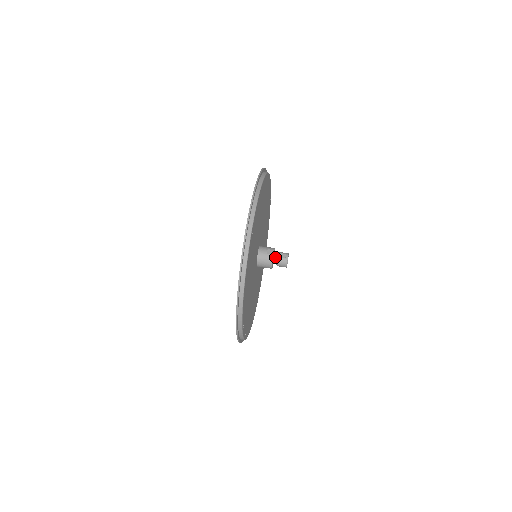
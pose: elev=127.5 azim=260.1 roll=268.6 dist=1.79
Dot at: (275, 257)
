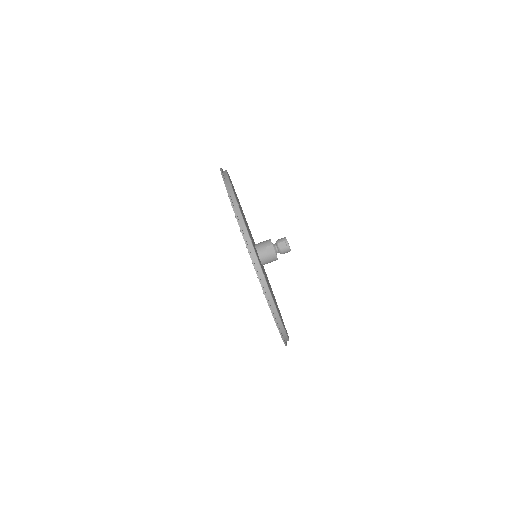
Dot at: (276, 249)
